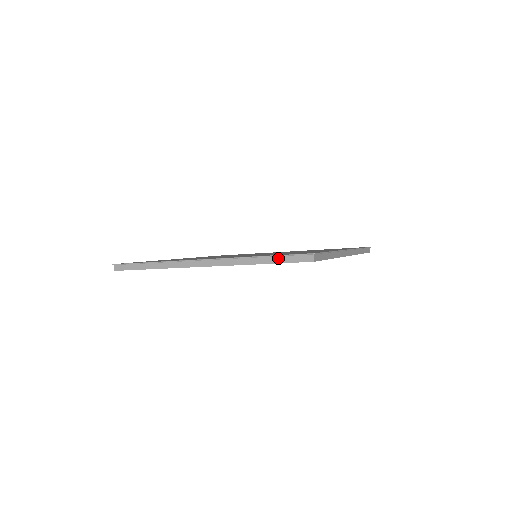
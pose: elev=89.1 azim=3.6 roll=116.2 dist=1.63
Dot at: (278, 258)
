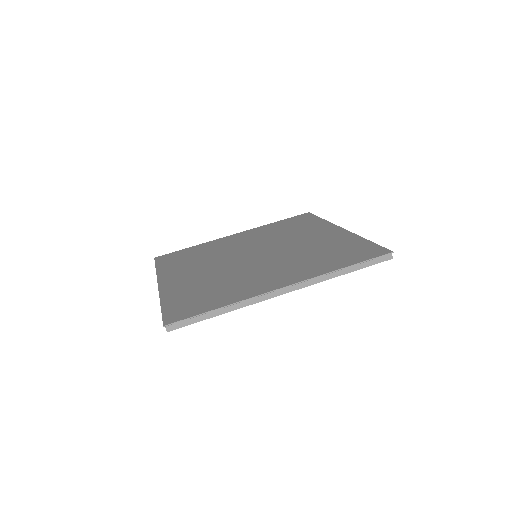
Dot at: (361, 264)
